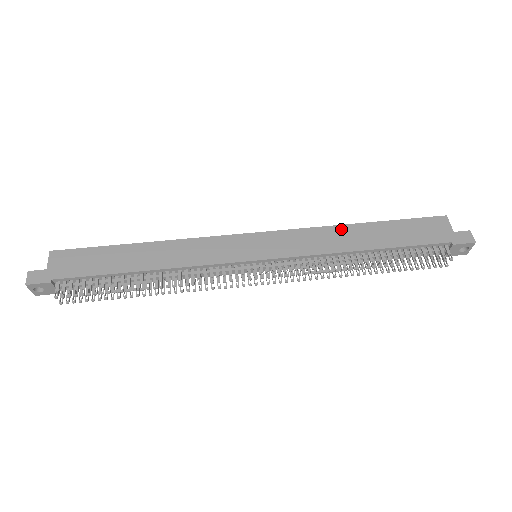
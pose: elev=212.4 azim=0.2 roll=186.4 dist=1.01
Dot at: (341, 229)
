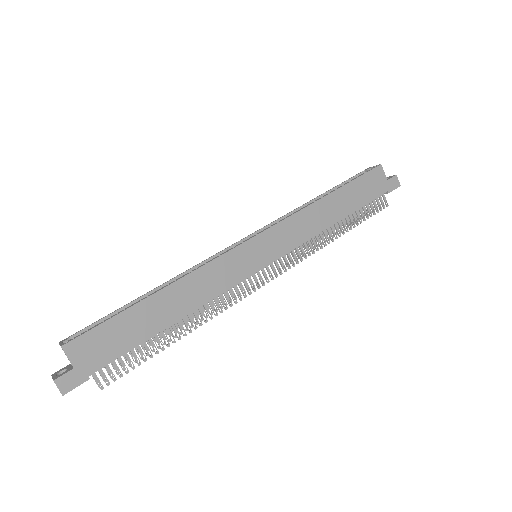
Dot at: (317, 206)
